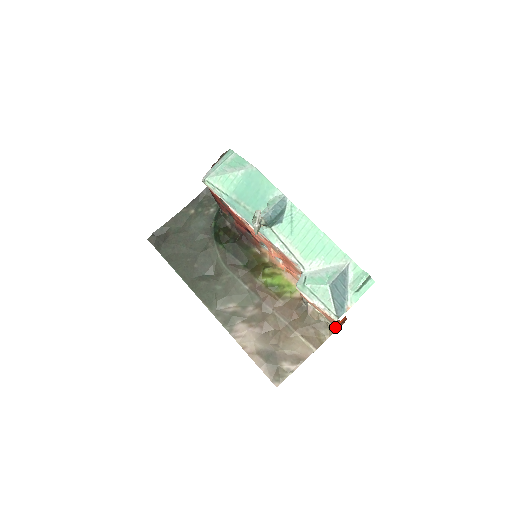
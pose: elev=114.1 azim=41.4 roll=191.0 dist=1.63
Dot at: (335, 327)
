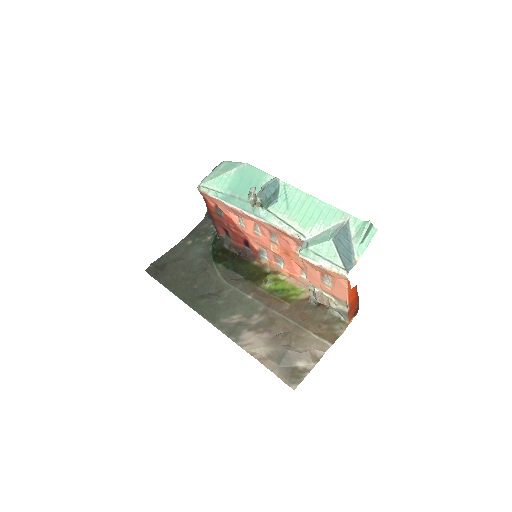
Dot at: (348, 309)
